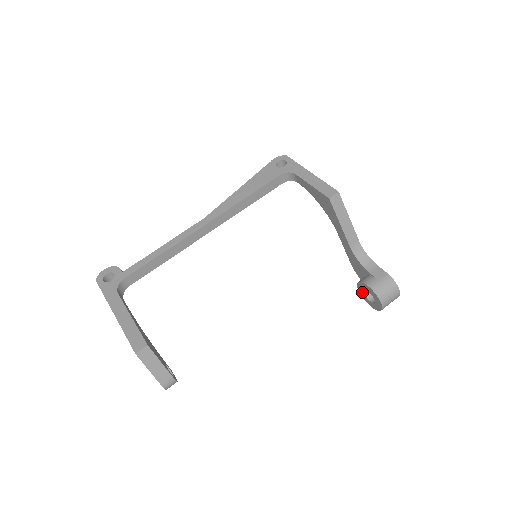
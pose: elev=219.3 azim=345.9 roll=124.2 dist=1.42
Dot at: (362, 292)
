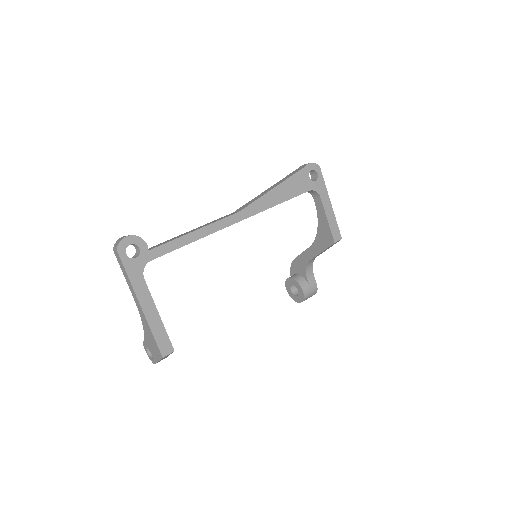
Dot at: (290, 283)
